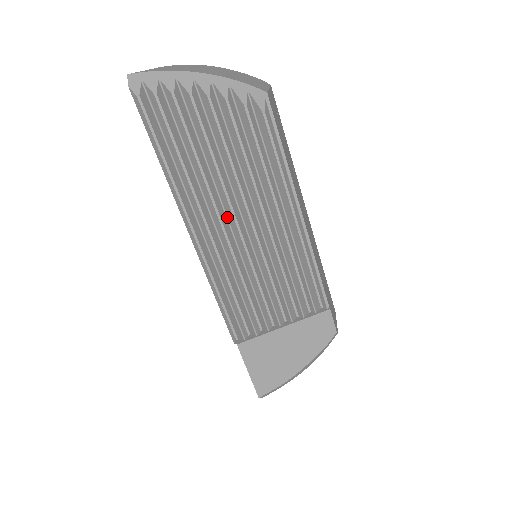
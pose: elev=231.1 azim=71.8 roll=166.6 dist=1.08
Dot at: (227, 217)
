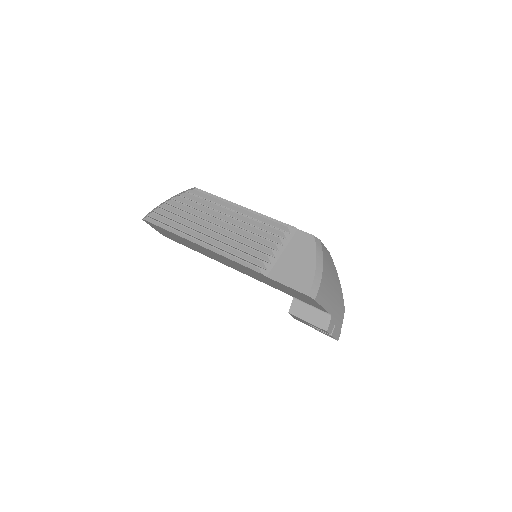
Dot at: (211, 229)
